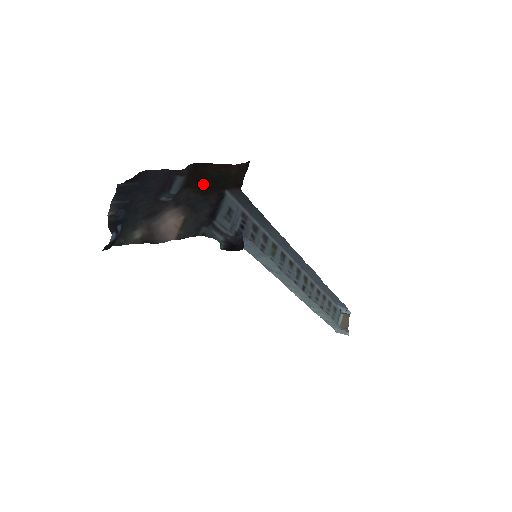
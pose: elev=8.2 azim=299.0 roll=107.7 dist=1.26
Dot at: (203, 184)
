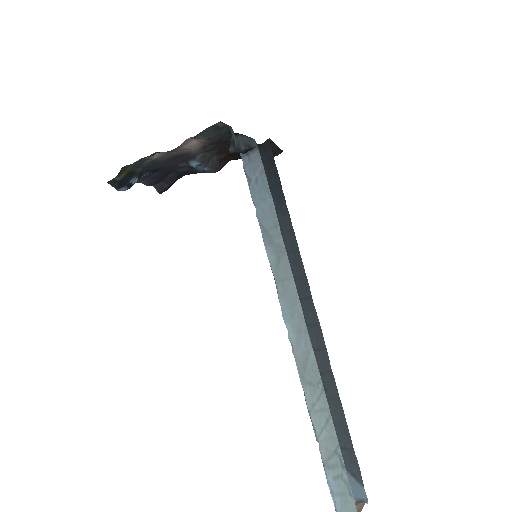
Dot at: occluded
